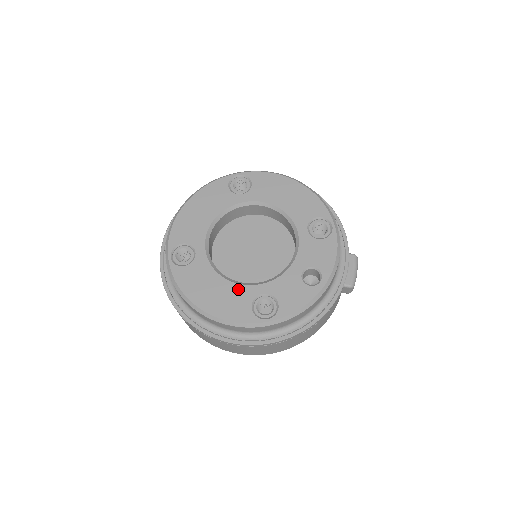
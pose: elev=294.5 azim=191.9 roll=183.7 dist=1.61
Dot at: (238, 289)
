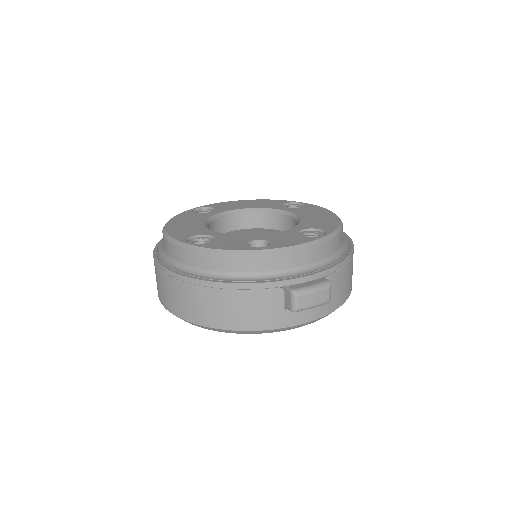
Dot at: (202, 228)
